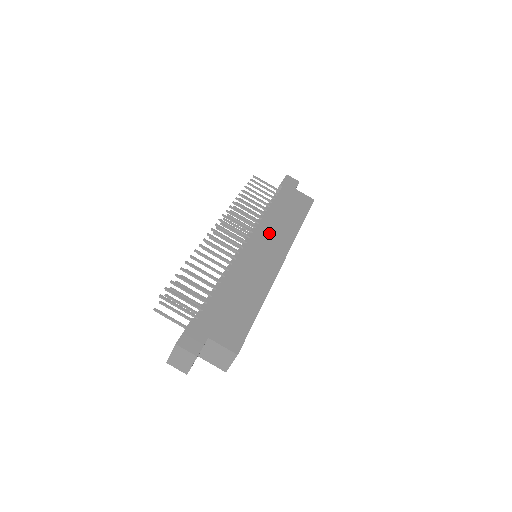
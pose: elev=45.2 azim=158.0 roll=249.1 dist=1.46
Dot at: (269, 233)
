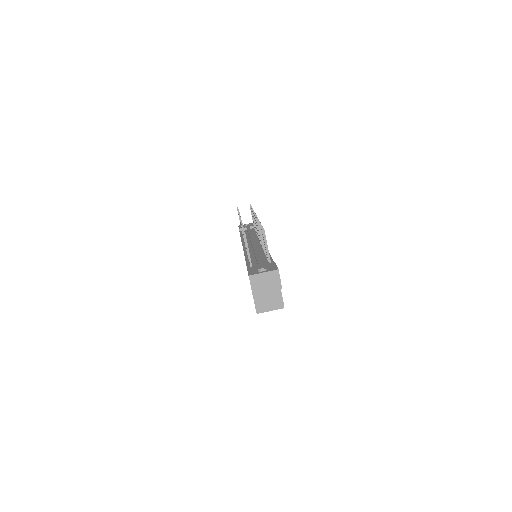
Dot at: occluded
